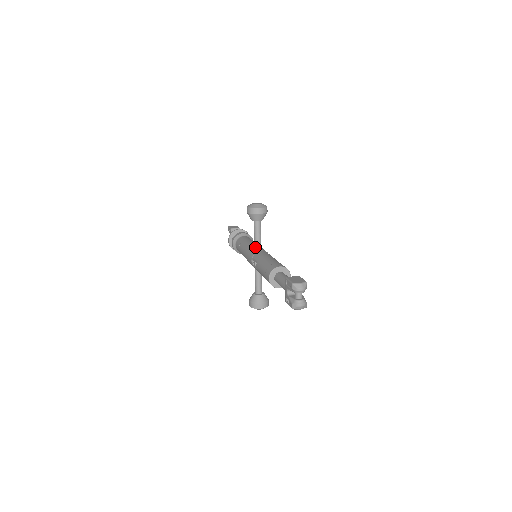
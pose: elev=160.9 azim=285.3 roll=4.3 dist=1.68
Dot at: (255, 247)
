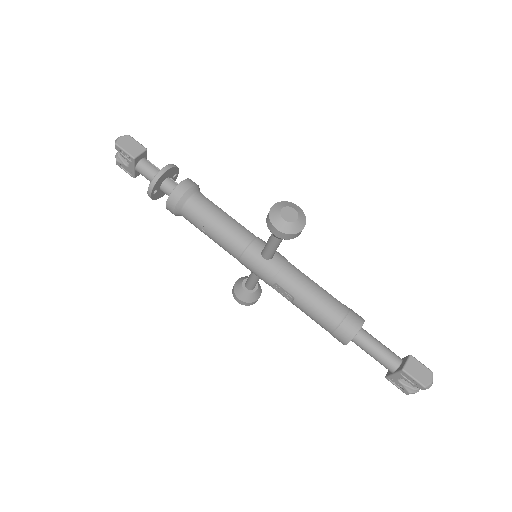
Dot at: (267, 258)
